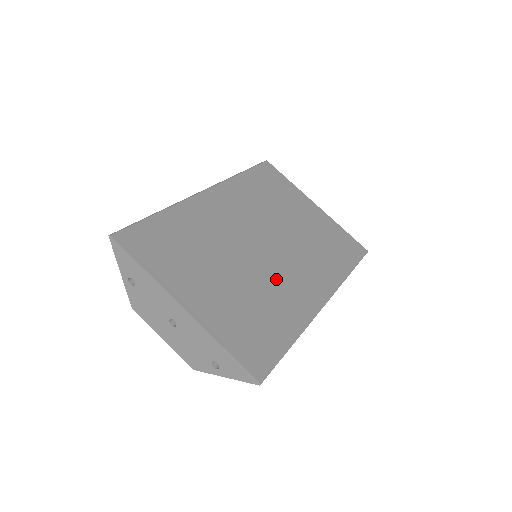
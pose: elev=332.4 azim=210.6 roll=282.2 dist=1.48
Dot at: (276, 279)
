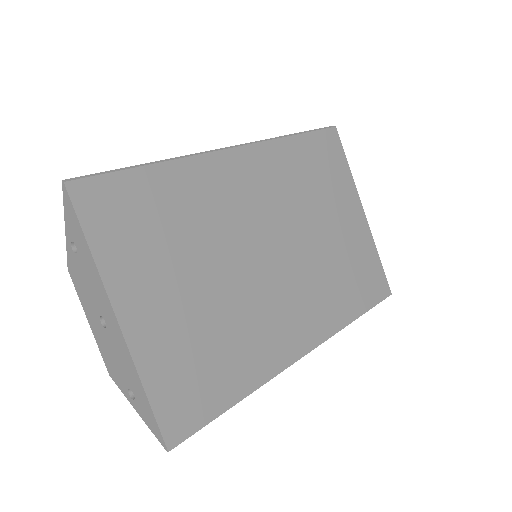
Dot at: (261, 306)
